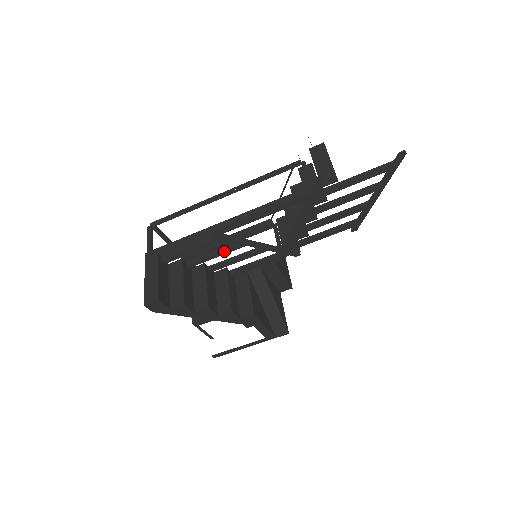
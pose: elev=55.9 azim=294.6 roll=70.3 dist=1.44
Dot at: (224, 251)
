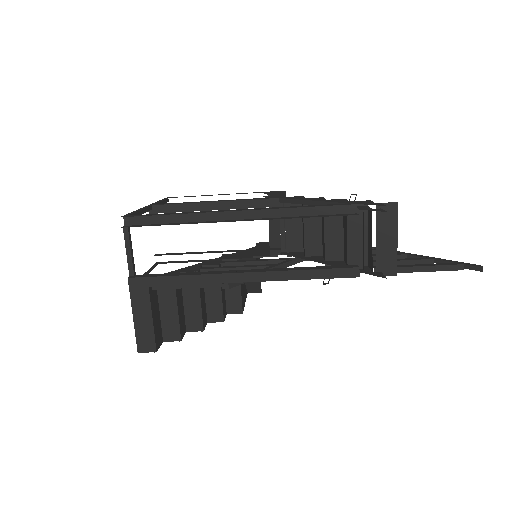
Dot at: occluded
